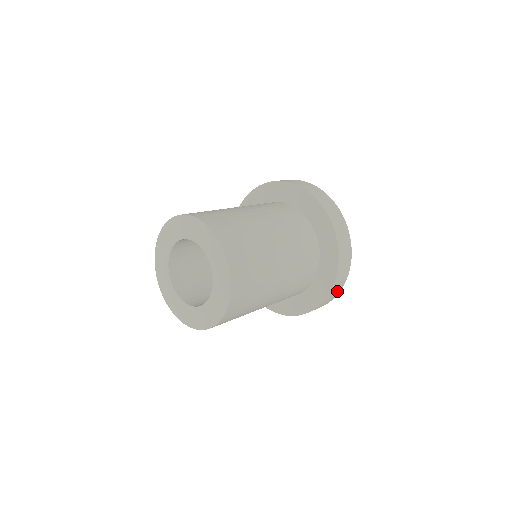
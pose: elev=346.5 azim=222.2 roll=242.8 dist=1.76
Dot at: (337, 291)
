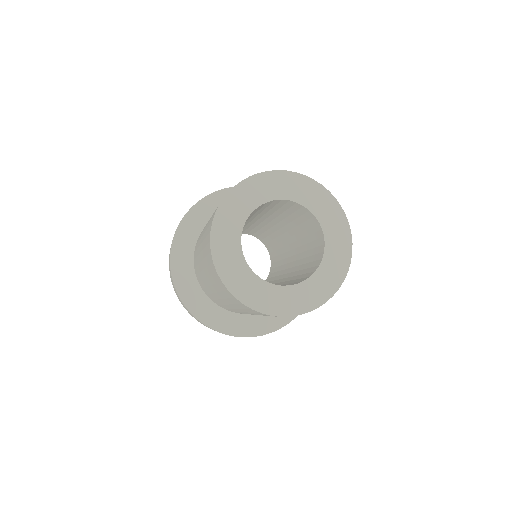
Dot at: occluded
